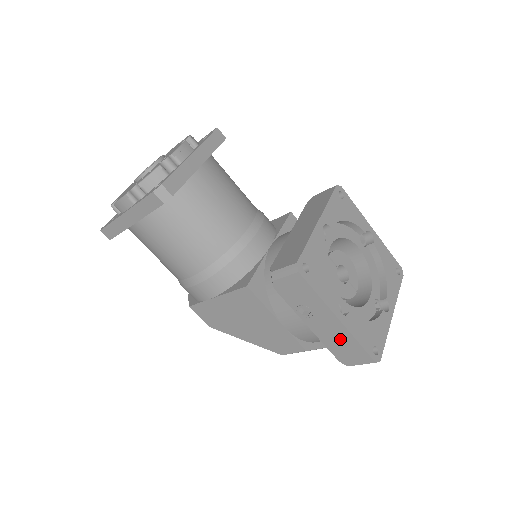
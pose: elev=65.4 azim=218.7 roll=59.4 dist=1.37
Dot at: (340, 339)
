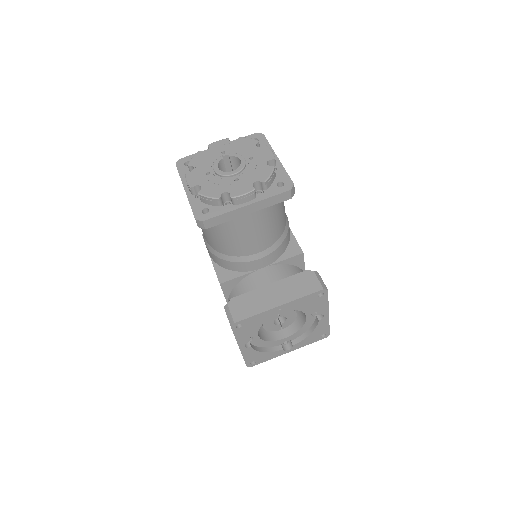
Dot at: occluded
